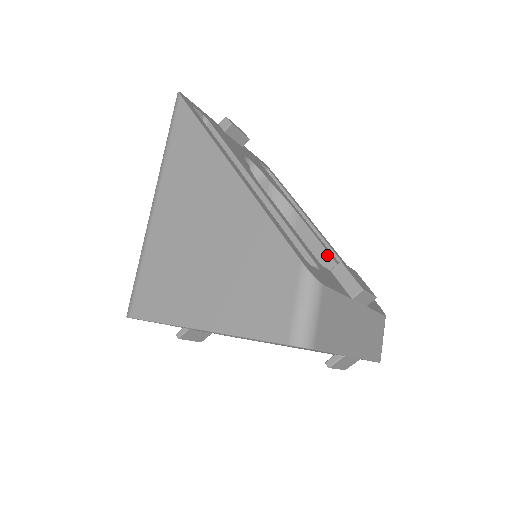
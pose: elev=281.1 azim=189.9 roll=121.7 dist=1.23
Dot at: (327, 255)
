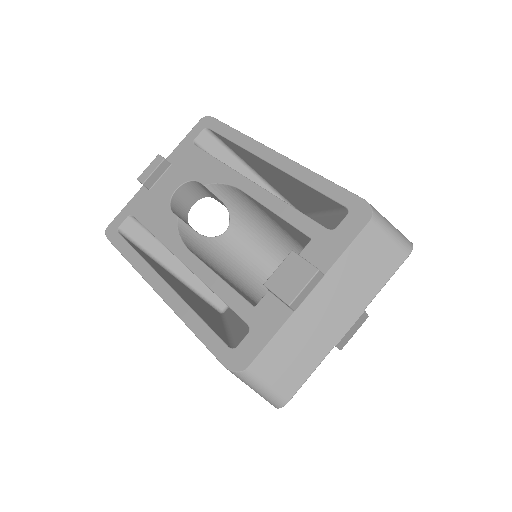
Dot at: (281, 219)
